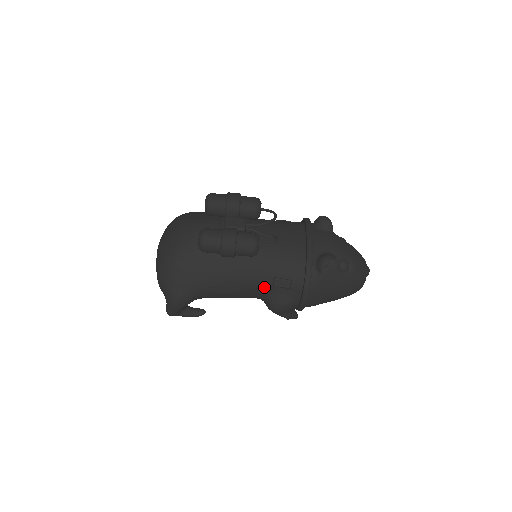
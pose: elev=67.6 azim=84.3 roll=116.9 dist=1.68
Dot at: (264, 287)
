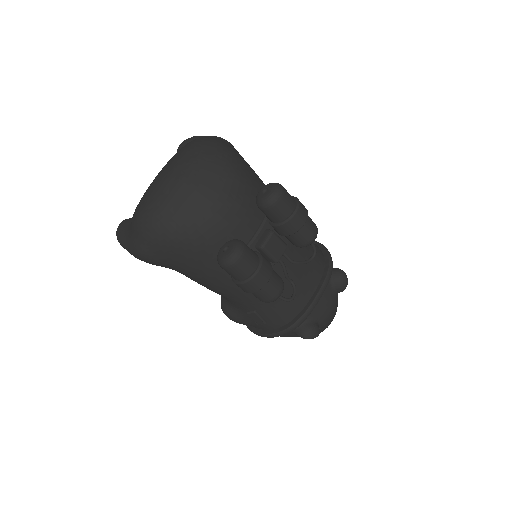
Dot at: (238, 305)
